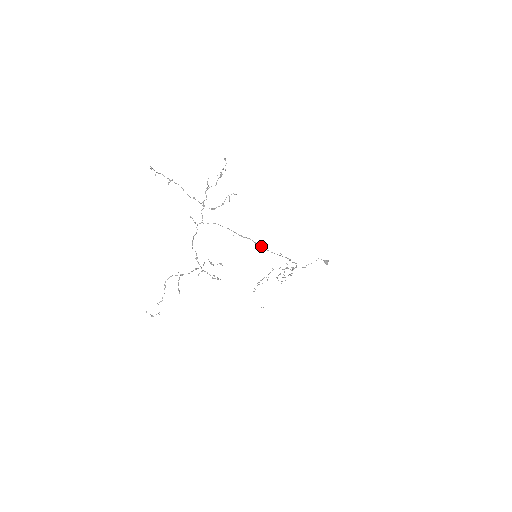
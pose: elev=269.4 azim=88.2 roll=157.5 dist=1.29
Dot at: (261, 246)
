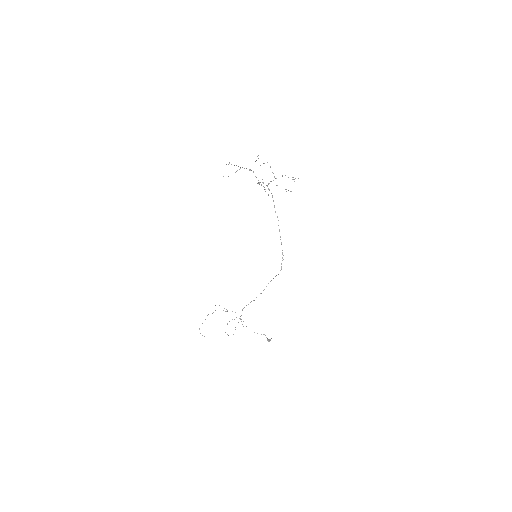
Dot at: (279, 230)
